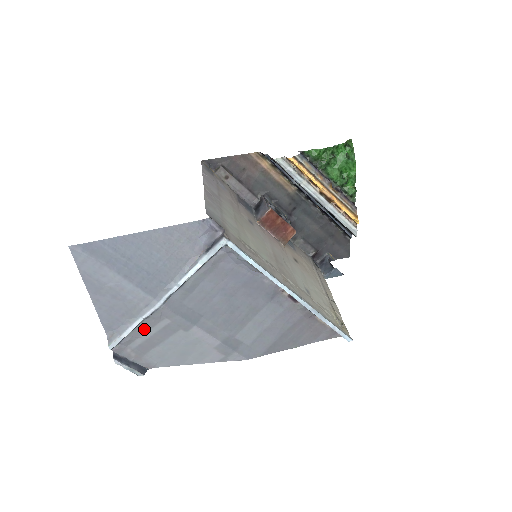
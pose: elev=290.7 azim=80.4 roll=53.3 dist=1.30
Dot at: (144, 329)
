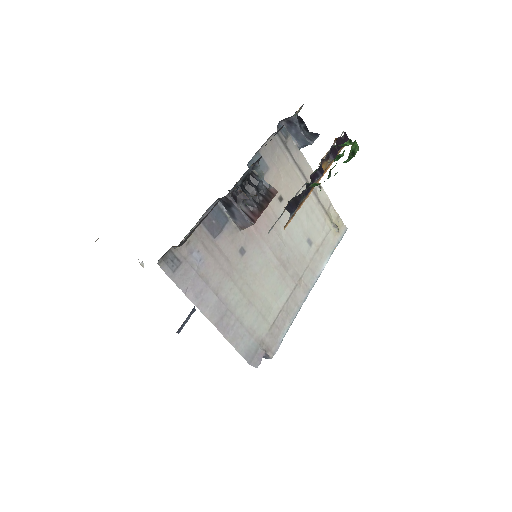
Dot at: occluded
